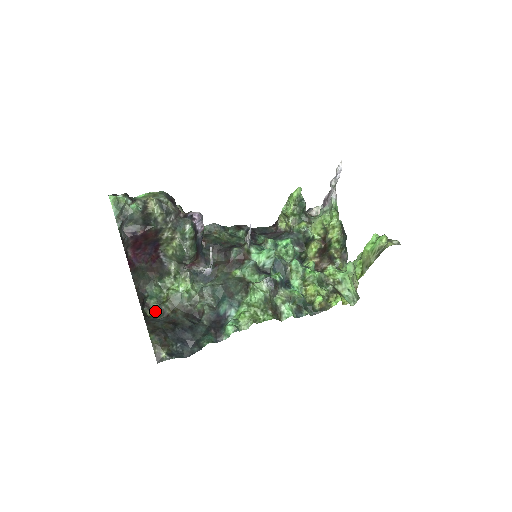
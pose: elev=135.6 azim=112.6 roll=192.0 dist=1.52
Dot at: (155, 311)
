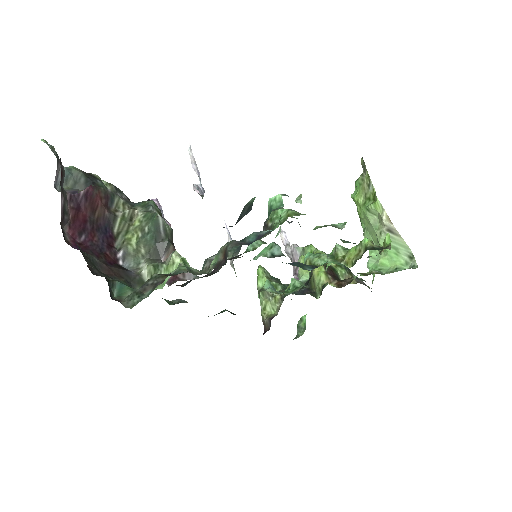
Dot at: (136, 299)
